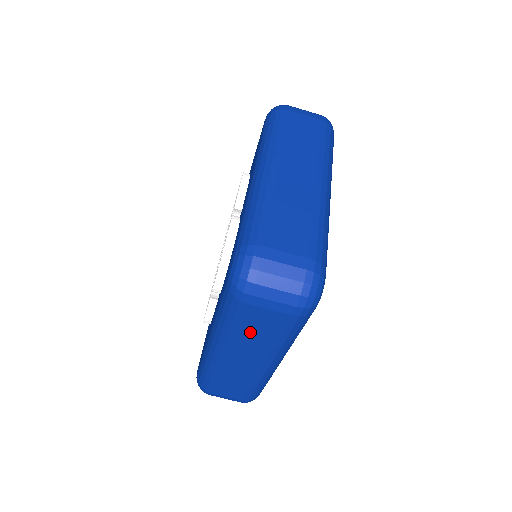
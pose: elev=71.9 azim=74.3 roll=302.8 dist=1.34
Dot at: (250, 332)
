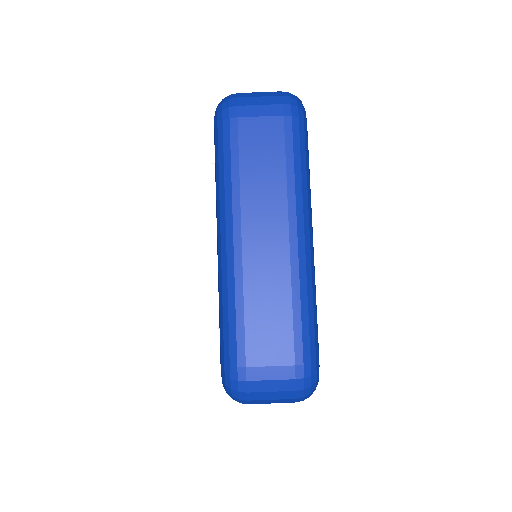
Dot at: (253, 168)
